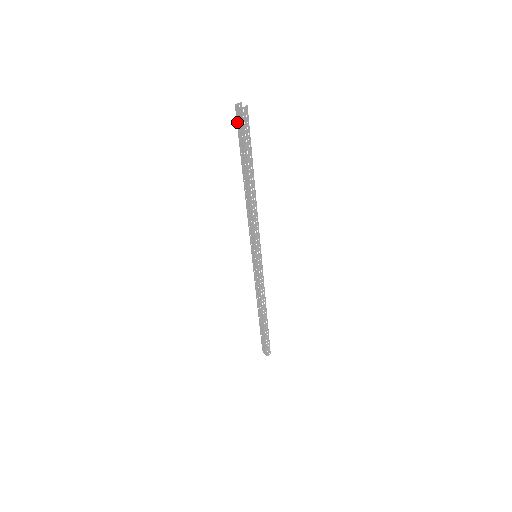
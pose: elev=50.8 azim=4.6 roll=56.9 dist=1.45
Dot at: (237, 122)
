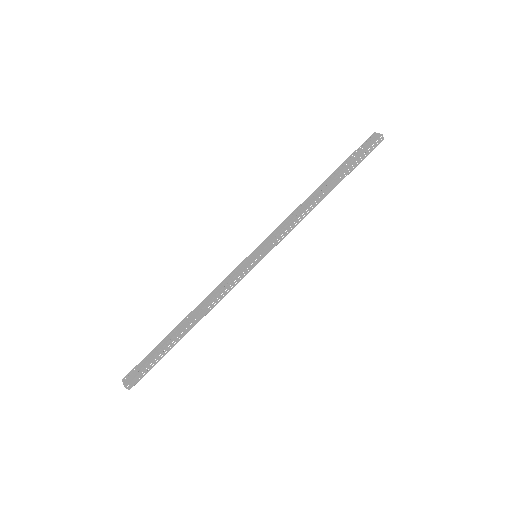
Dot at: (364, 143)
